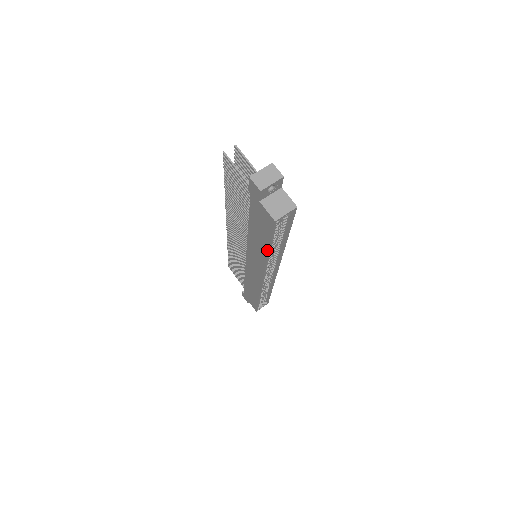
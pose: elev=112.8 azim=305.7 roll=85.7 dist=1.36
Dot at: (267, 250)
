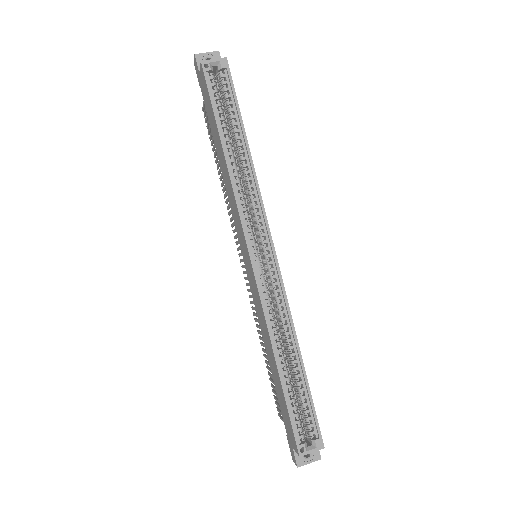
Dot at: (221, 144)
